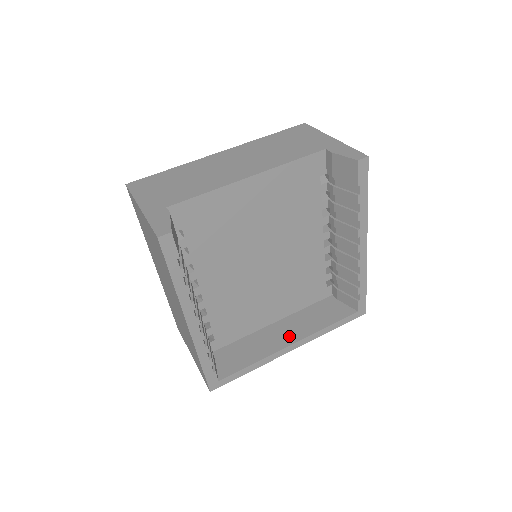
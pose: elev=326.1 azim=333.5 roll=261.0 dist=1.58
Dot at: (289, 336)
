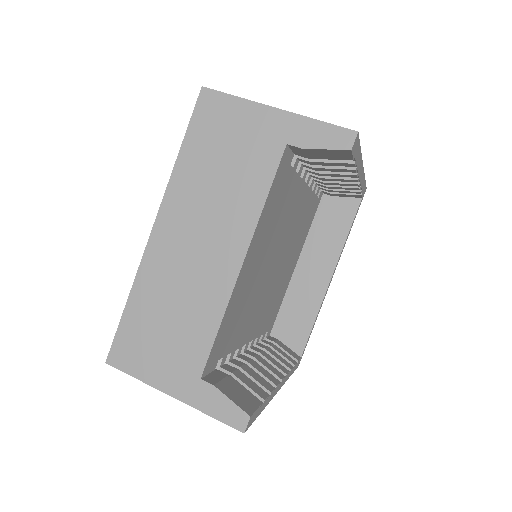
Dot at: (322, 272)
